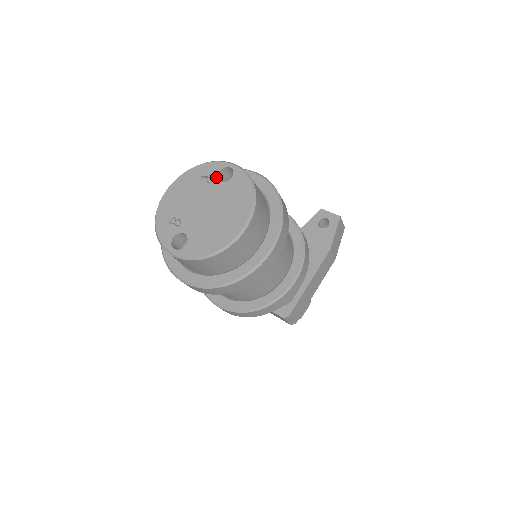
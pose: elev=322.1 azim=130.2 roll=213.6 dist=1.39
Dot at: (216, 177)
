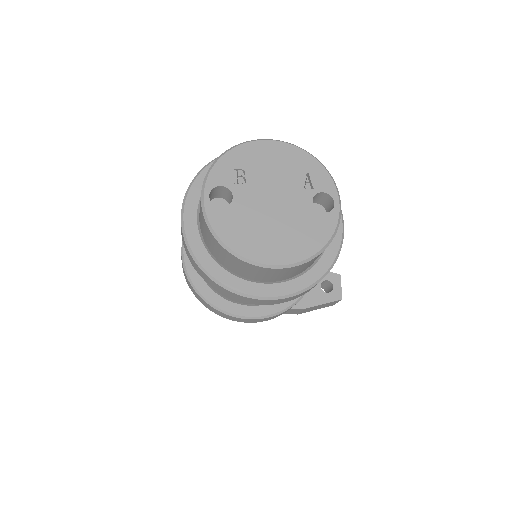
Dot at: (315, 193)
